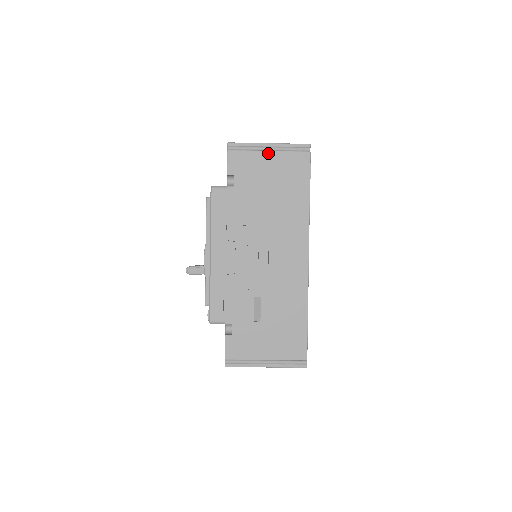
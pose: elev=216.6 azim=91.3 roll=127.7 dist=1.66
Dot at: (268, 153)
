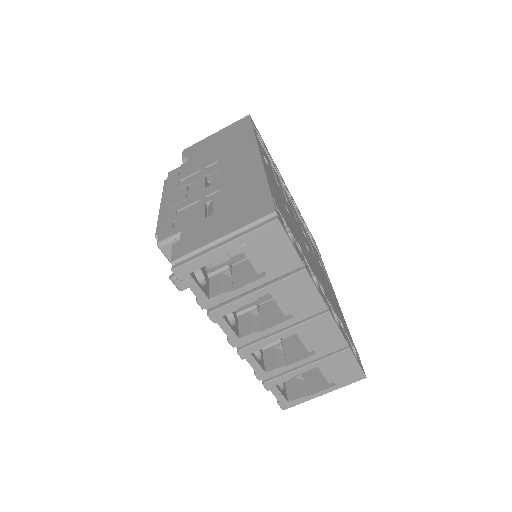
Dot at: (215, 135)
